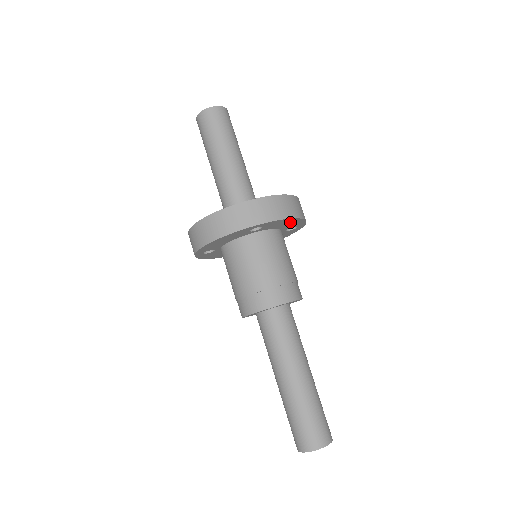
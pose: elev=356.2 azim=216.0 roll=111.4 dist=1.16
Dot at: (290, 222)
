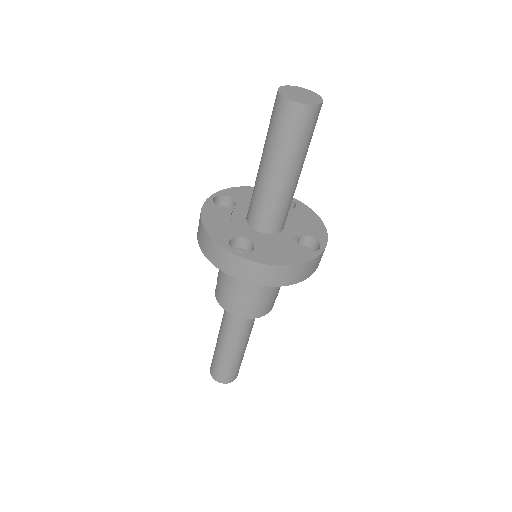
Dot at: occluded
